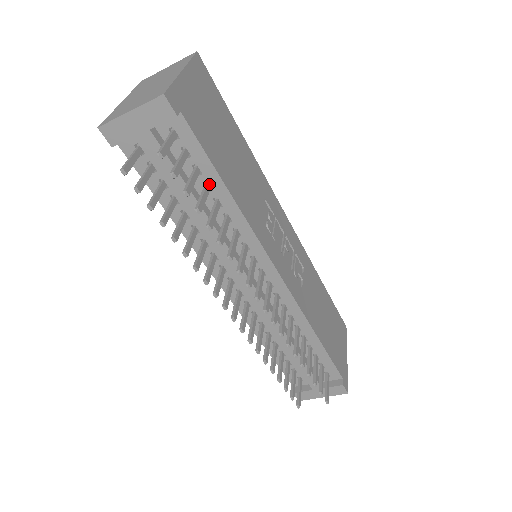
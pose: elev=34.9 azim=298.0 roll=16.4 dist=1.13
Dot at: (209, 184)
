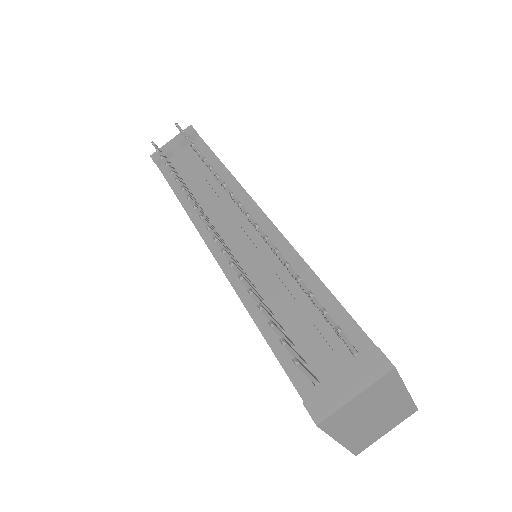
Dot at: occluded
